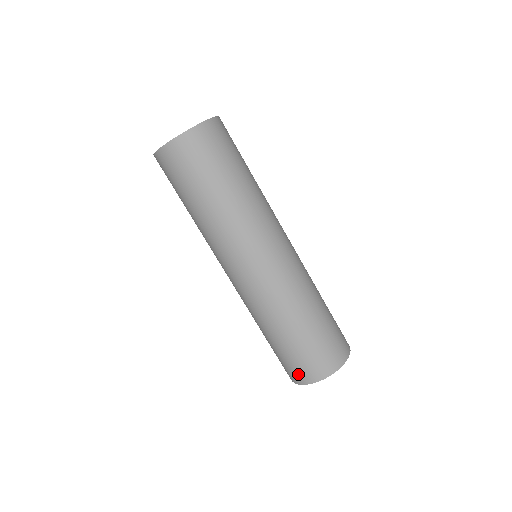
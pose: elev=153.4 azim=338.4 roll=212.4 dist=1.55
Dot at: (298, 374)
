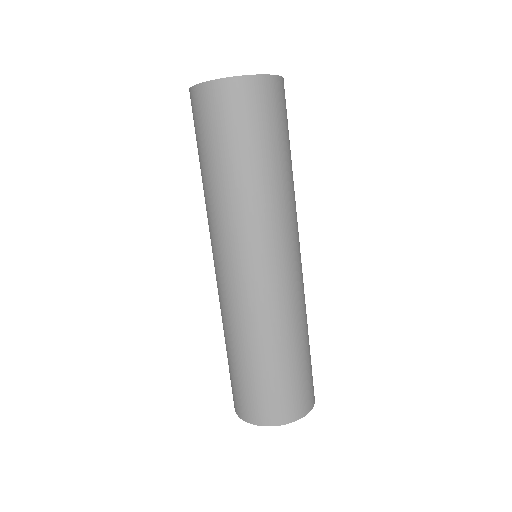
Dot at: (250, 409)
